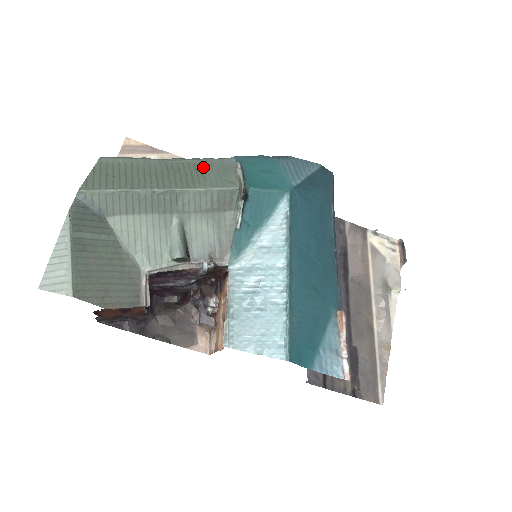
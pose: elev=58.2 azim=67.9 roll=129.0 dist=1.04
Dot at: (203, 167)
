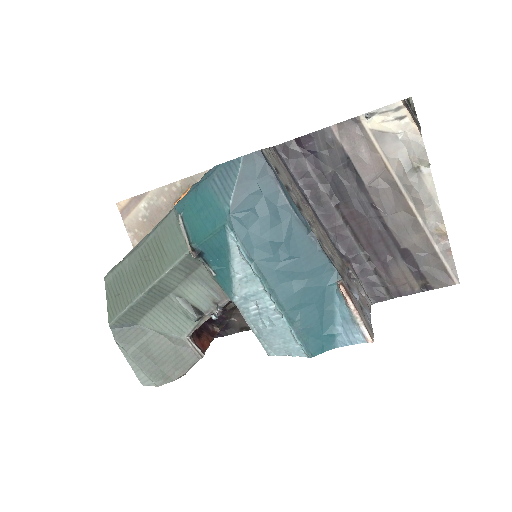
Dot at: (161, 239)
